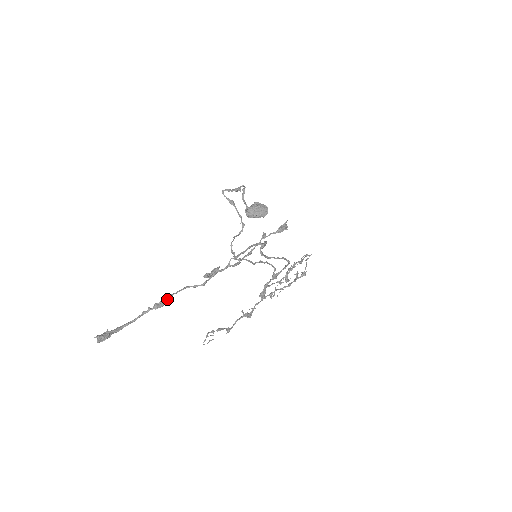
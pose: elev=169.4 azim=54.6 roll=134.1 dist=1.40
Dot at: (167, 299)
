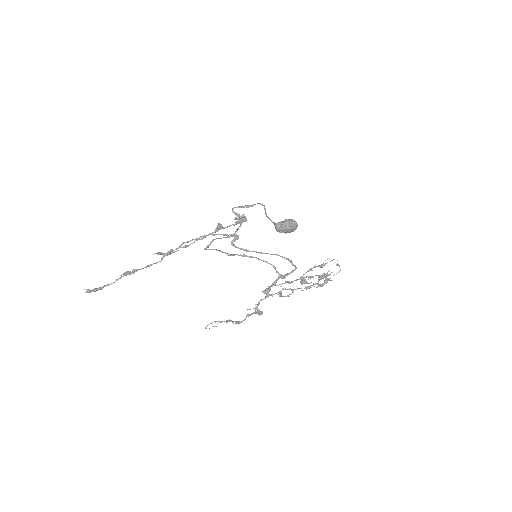
Dot at: (135, 271)
